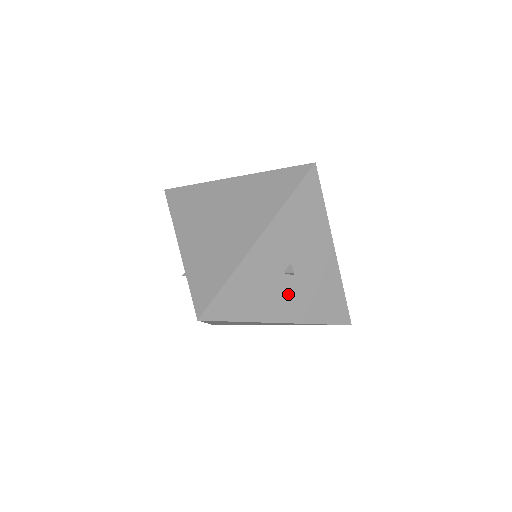
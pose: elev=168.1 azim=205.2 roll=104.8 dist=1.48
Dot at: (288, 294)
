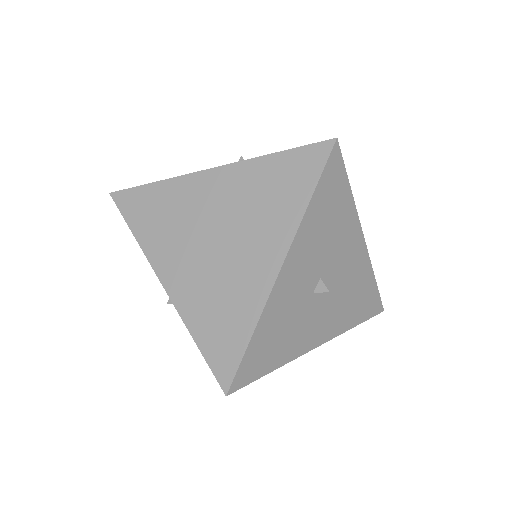
Dot at: (320, 313)
